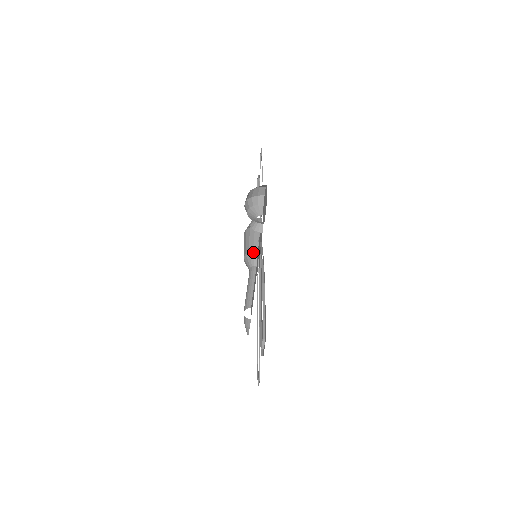
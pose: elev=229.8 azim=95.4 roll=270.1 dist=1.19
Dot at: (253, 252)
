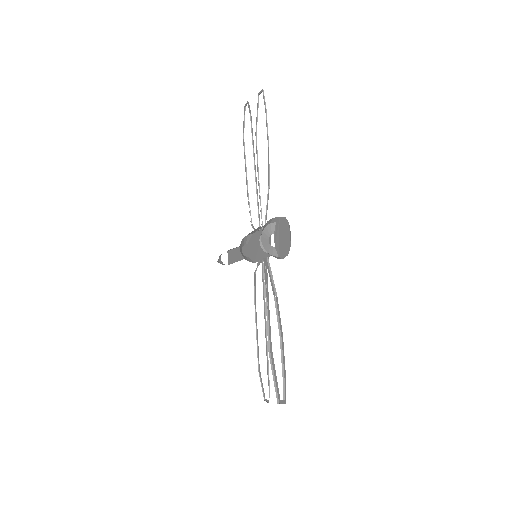
Dot at: (248, 235)
